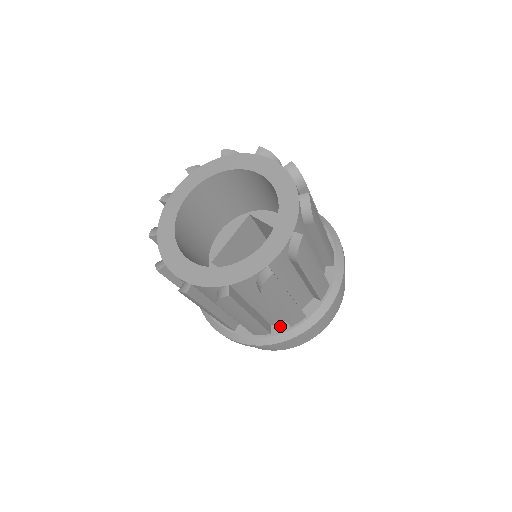
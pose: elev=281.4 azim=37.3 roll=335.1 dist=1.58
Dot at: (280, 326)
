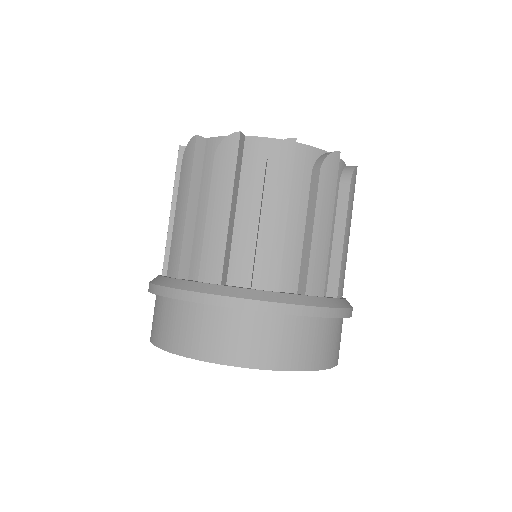
Dot at: (192, 280)
